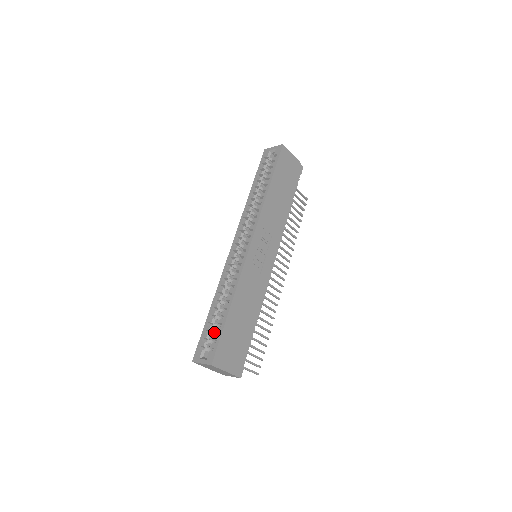
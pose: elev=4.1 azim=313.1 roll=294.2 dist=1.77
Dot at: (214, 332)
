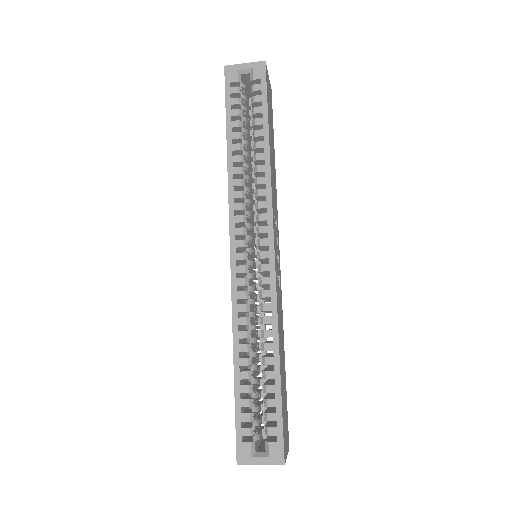
Dot at: (257, 406)
